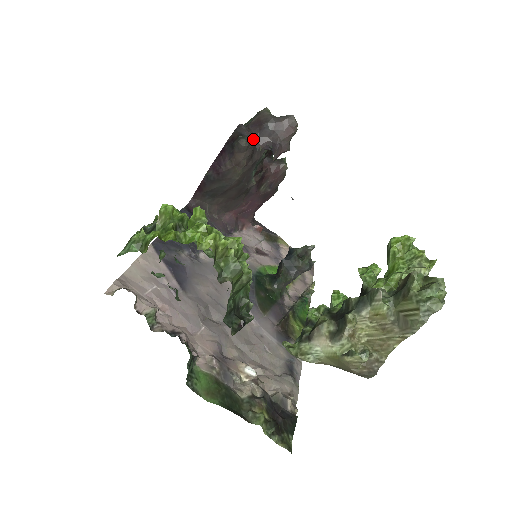
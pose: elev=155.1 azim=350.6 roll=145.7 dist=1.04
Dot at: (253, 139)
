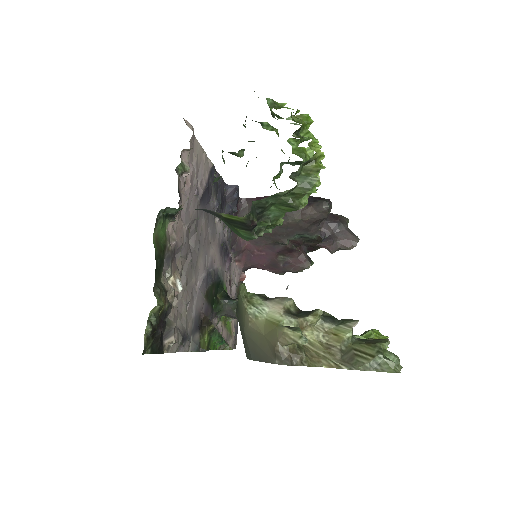
Dot at: (325, 218)
